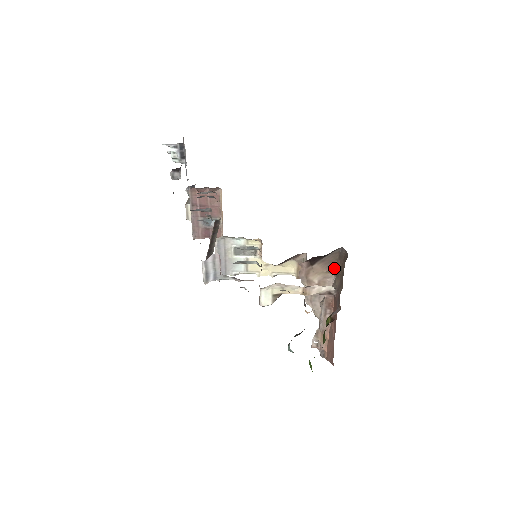
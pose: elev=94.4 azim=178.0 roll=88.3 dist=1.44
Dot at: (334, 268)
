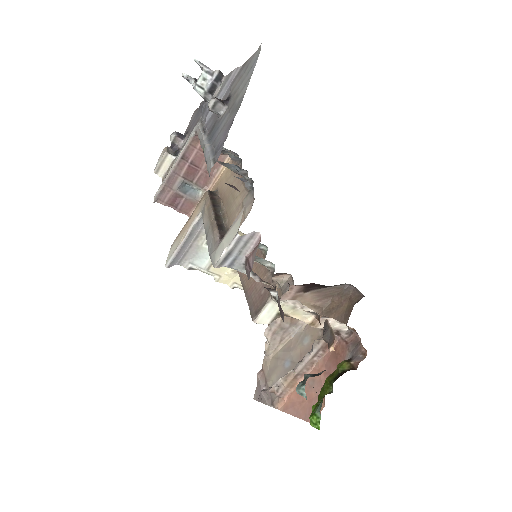
Dot at: (324, 304)
